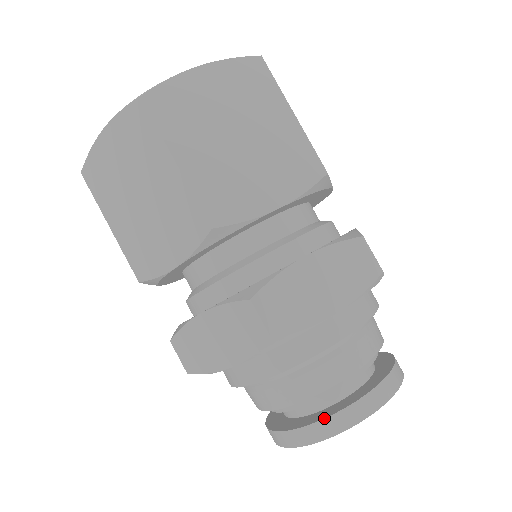
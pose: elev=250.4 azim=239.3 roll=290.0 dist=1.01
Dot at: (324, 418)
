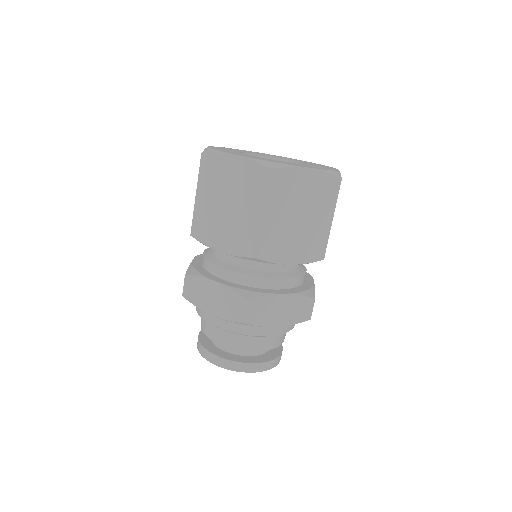
Dot at: (235, 361)
